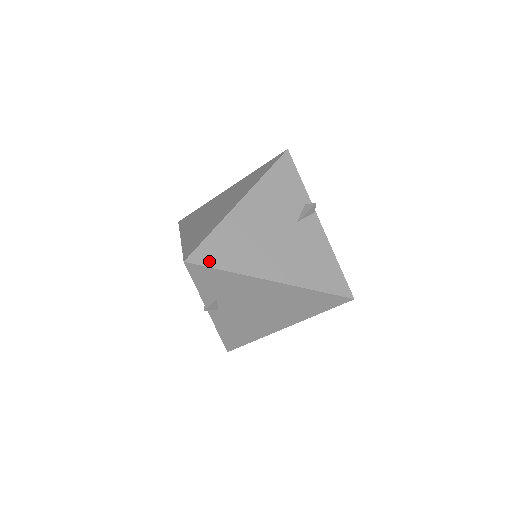
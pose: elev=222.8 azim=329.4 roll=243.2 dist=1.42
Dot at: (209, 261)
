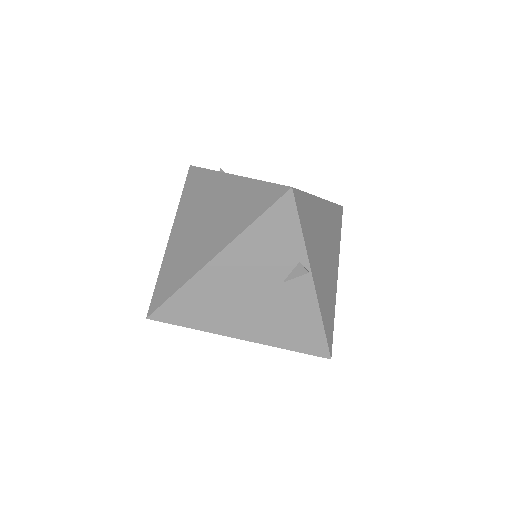
Dot at: (173, 319)
